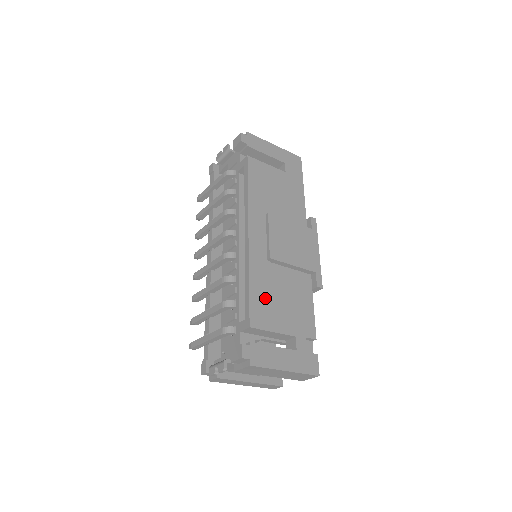
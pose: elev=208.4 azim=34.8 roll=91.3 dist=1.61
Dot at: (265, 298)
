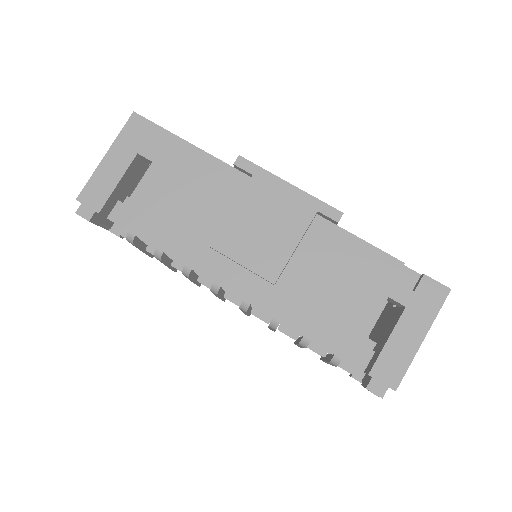
Dot at: (323, 317)
